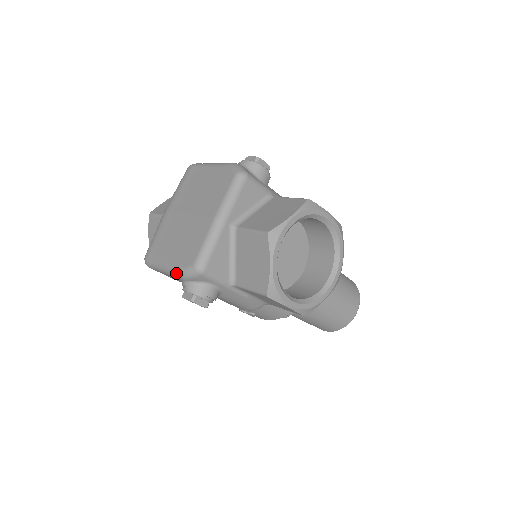
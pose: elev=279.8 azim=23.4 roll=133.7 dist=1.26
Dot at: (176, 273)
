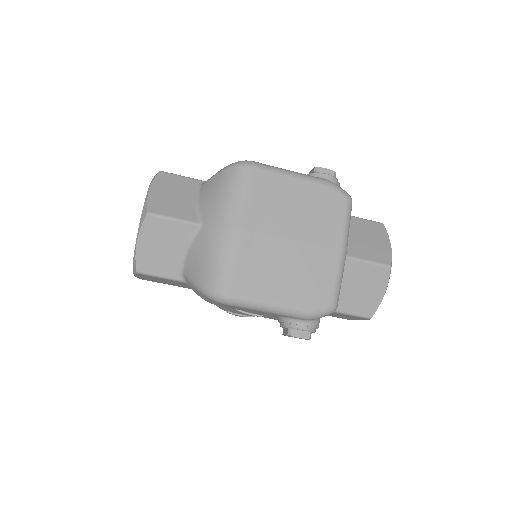
Dot at: (301, 314)
